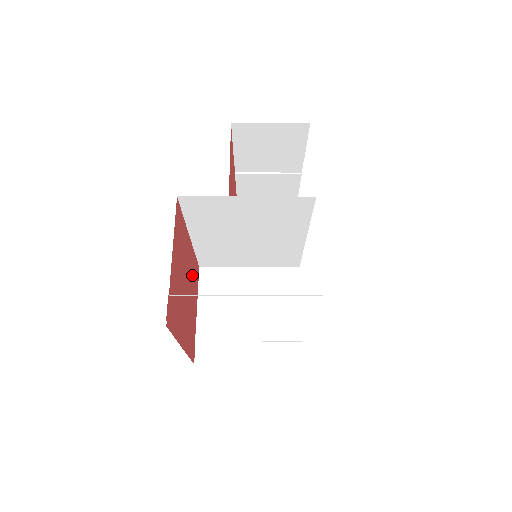
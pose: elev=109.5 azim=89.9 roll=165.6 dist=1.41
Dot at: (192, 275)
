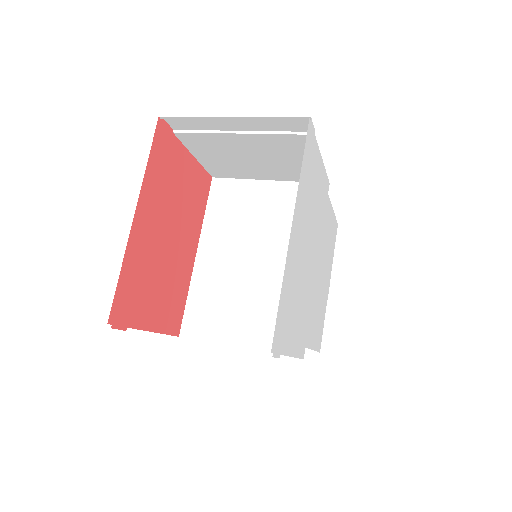
Dot at: (176, 280)
